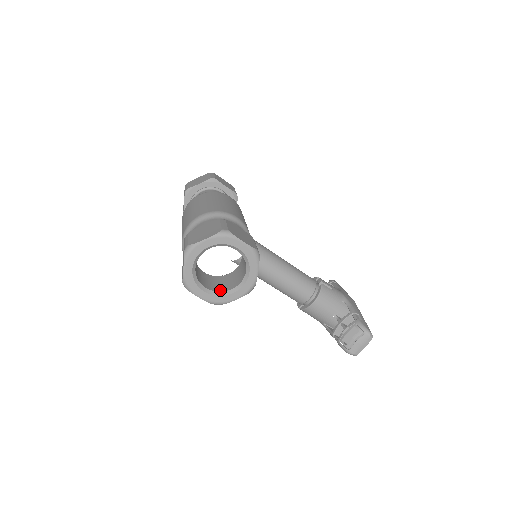
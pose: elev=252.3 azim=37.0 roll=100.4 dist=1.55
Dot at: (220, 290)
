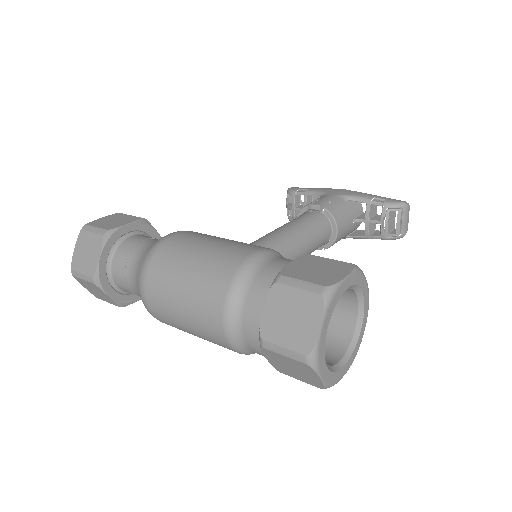
Dot at: (346, 342)
